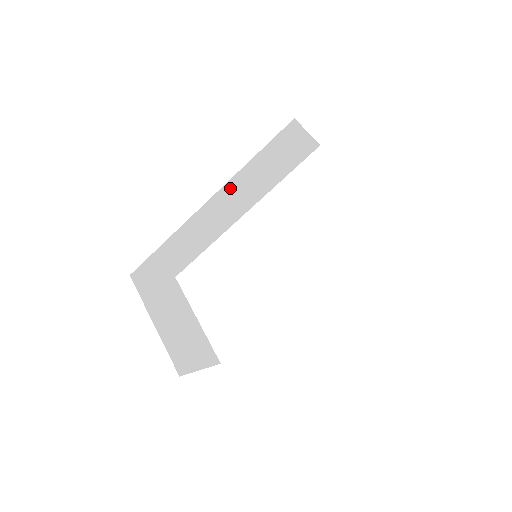
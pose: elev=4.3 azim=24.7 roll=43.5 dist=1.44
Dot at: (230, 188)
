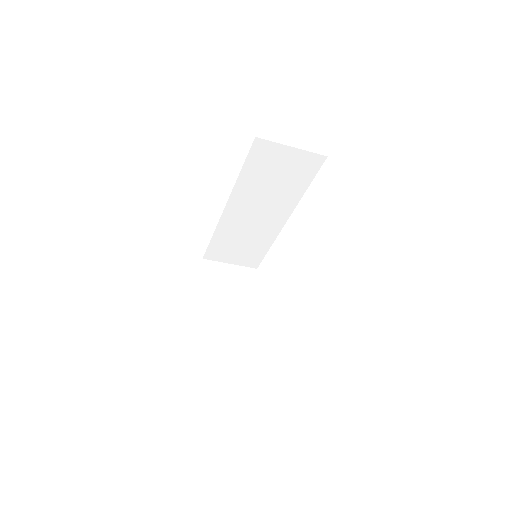
Dot at: (241, 197)
